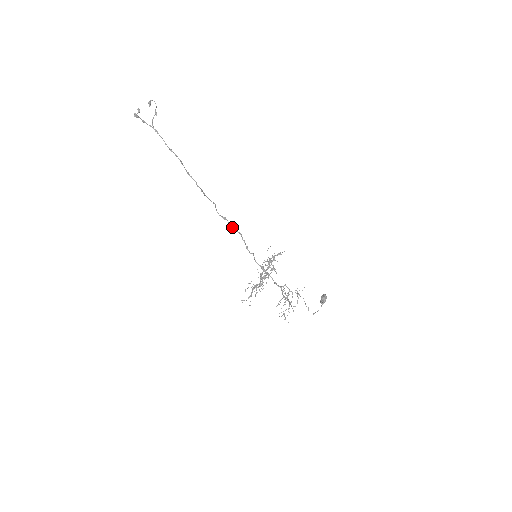
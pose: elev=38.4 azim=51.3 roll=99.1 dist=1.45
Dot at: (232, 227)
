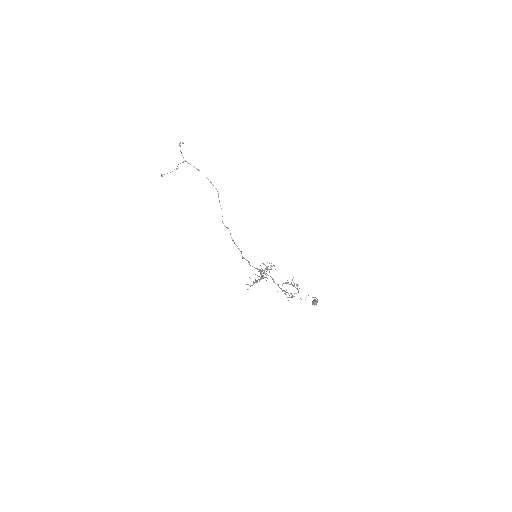
Dot at: (232, 239)
